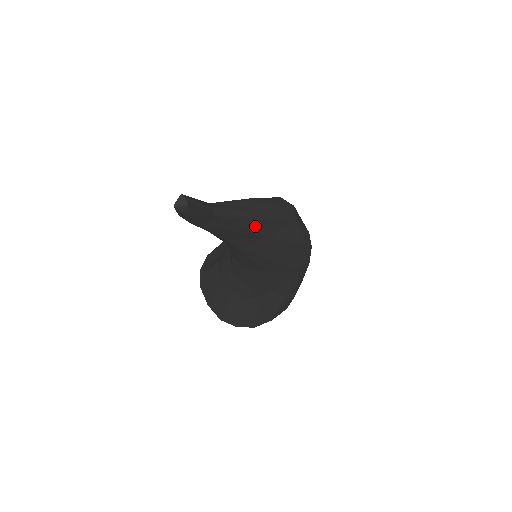
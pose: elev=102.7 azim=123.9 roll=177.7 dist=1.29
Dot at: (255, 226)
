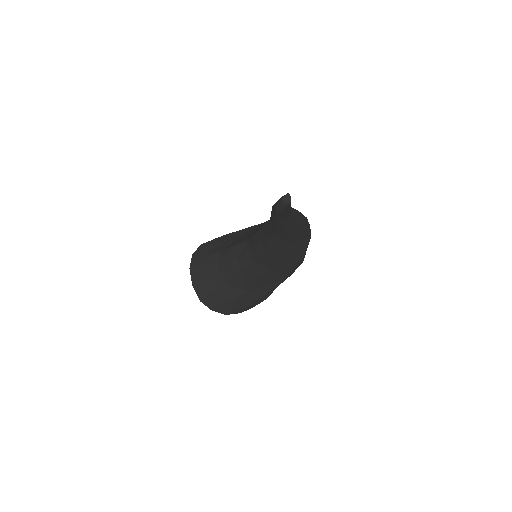
Dot at: (296, 231)
